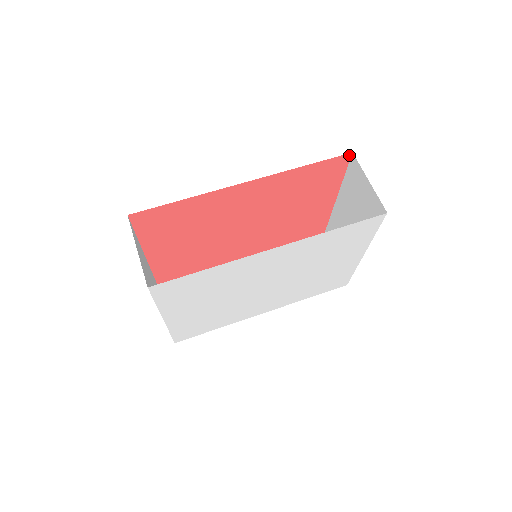
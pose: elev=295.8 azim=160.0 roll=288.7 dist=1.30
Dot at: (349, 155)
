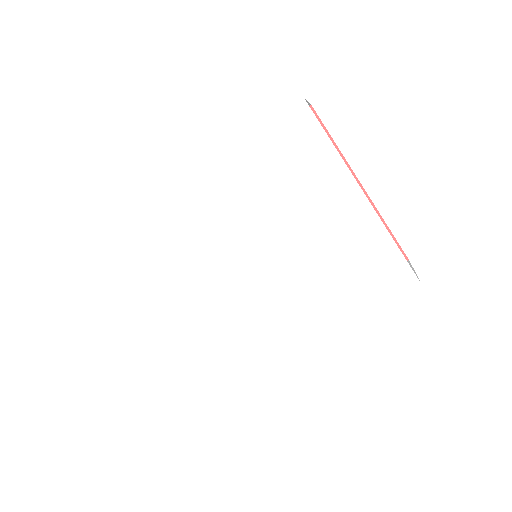
Dot at: occluded
